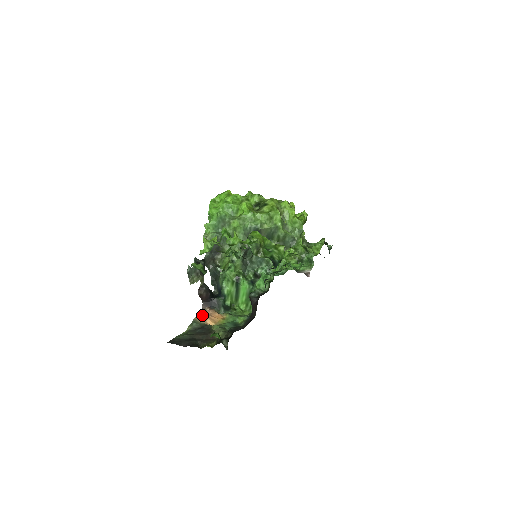
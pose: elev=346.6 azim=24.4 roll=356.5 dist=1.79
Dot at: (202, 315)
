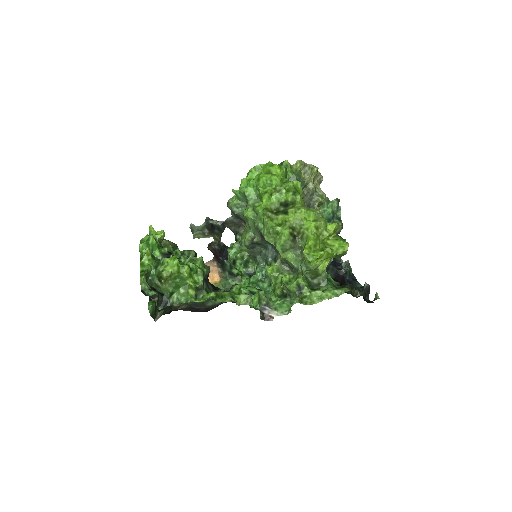
Dot at: occluded
